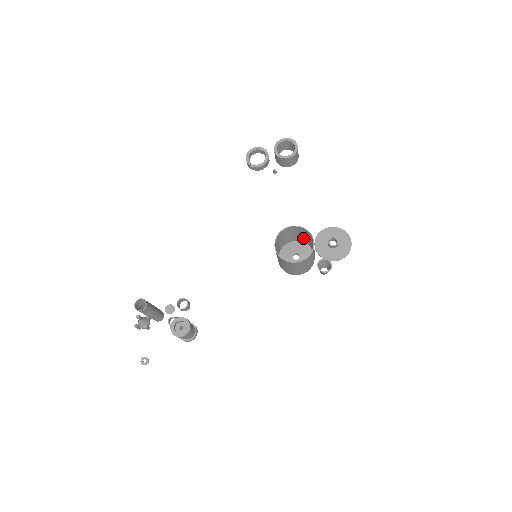
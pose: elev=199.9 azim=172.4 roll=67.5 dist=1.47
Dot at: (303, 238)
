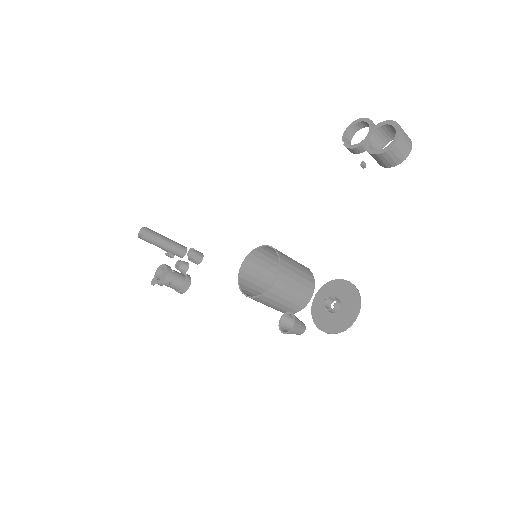
Dot at: (303, 272)
